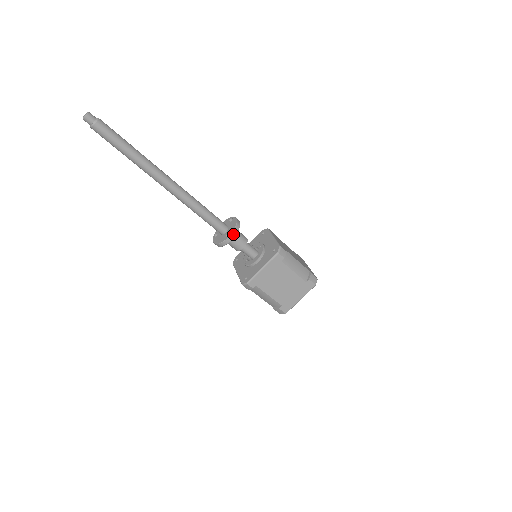
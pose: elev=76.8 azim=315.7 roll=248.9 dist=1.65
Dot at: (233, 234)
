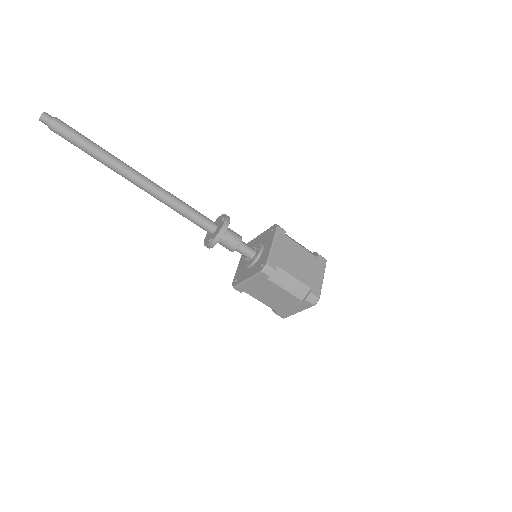
Dot at: (214, 241)
